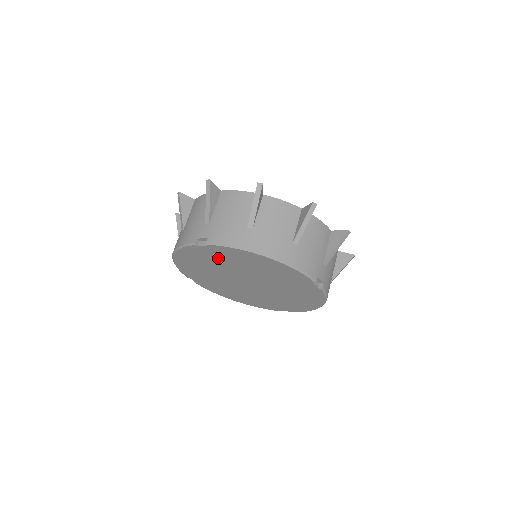
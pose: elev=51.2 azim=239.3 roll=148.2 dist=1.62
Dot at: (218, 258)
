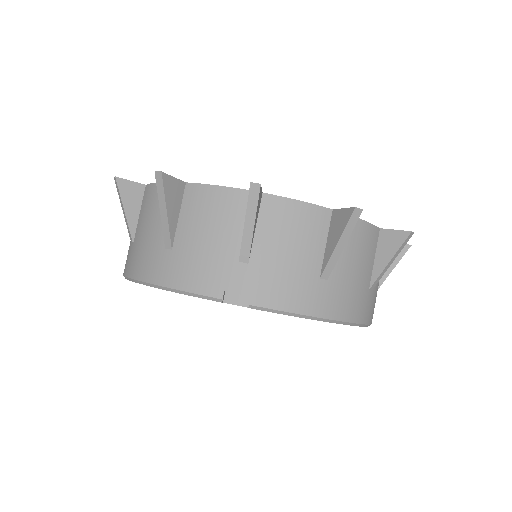
Dot at: occluded
